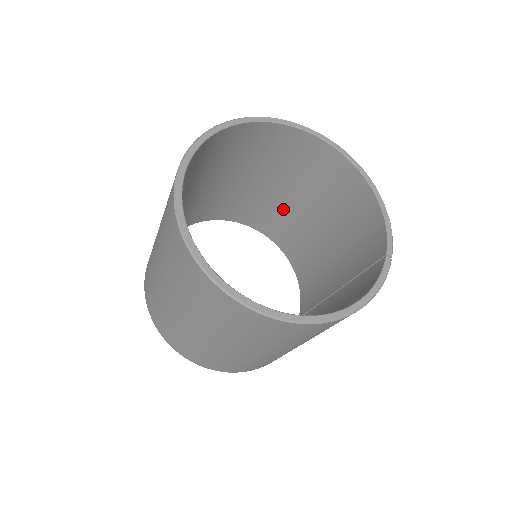
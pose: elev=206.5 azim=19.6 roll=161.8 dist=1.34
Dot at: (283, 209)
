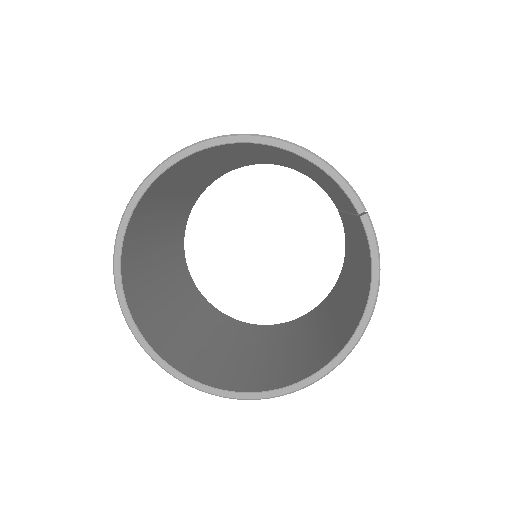
Dot at: (232, 162)
